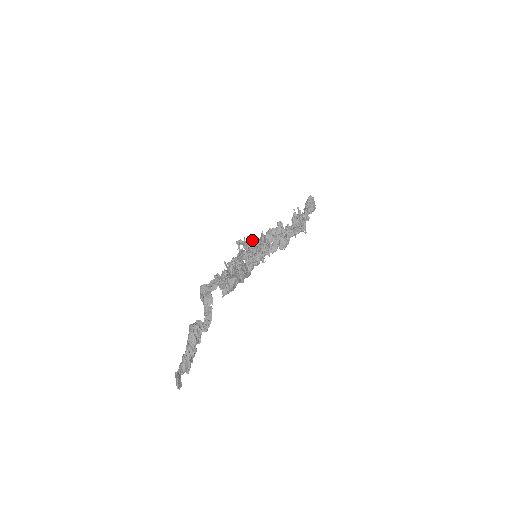
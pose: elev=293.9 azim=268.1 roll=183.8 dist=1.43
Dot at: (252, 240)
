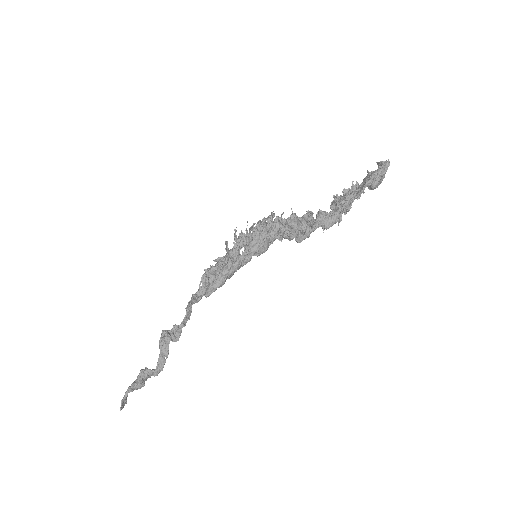
Dot at: (263, 228)
